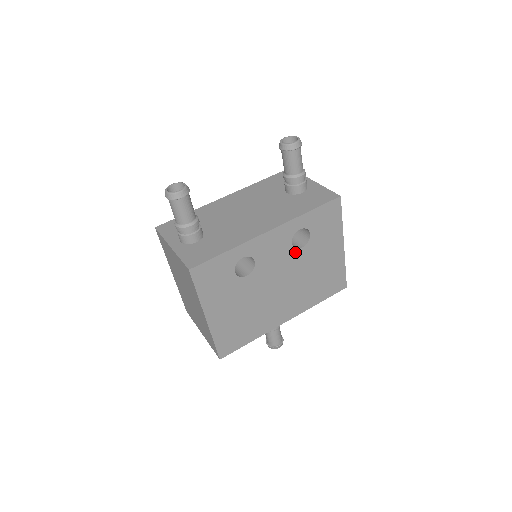
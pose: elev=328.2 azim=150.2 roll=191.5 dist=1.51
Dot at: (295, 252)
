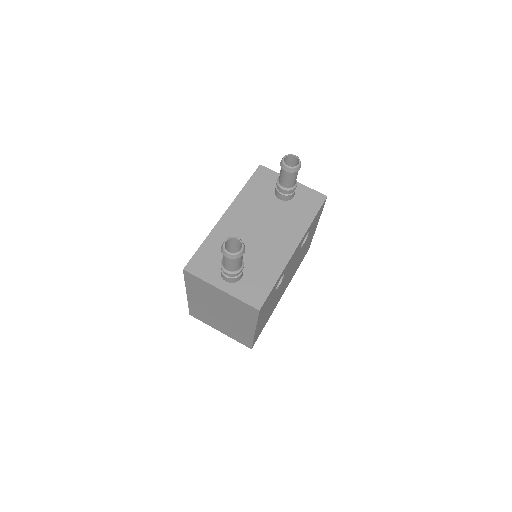
Dot at: (300, 250)
